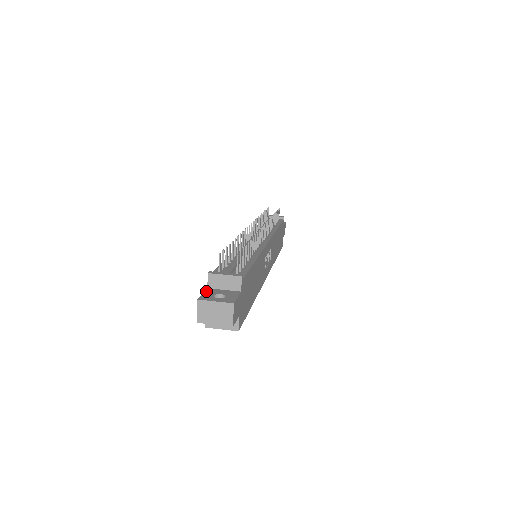
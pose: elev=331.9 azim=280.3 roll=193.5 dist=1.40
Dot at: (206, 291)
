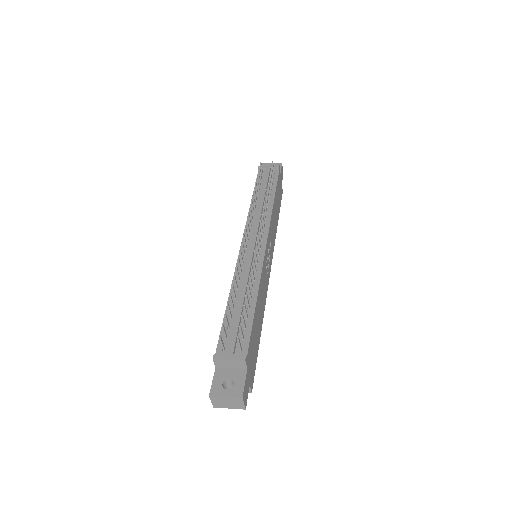
Dot at: (215, 375)
